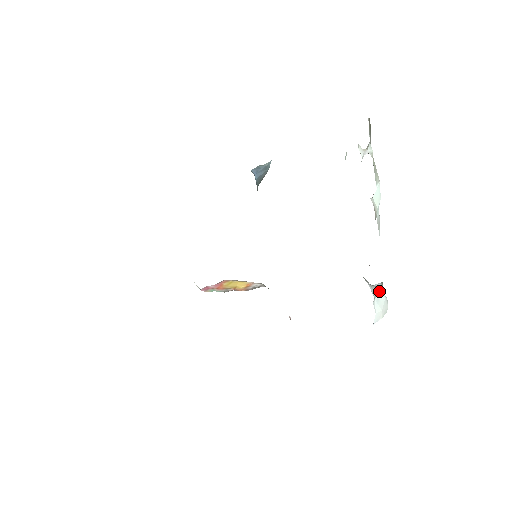
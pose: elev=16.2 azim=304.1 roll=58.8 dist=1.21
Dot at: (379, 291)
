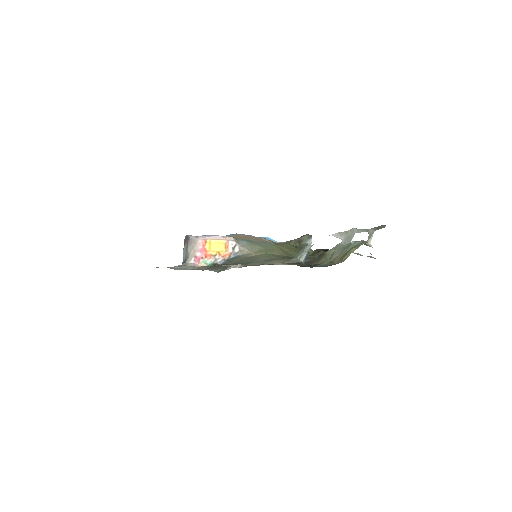
Dot at: occluded
